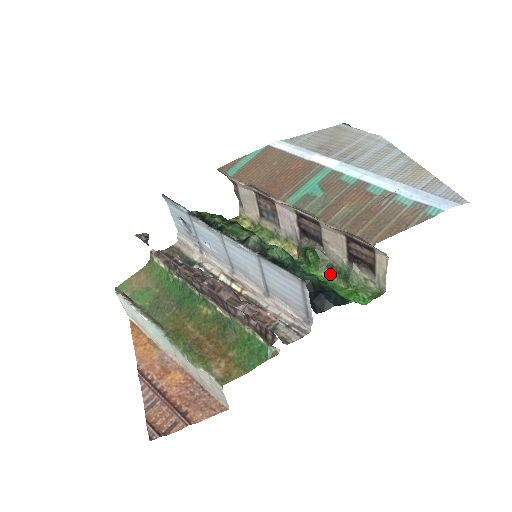
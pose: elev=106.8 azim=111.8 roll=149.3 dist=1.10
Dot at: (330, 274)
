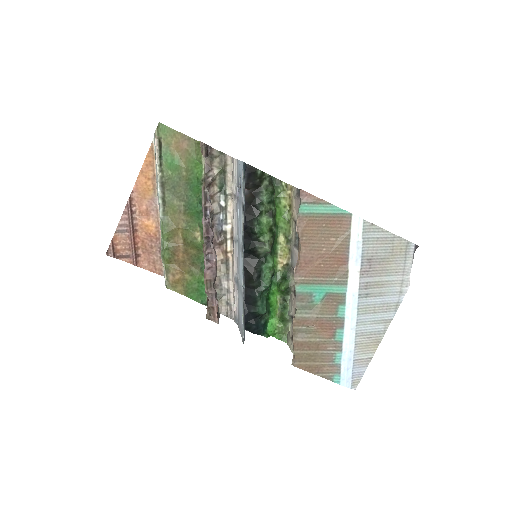
Dot at: (281, 300)
